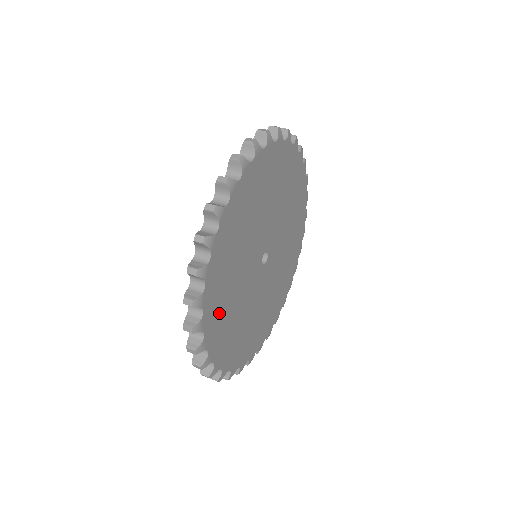
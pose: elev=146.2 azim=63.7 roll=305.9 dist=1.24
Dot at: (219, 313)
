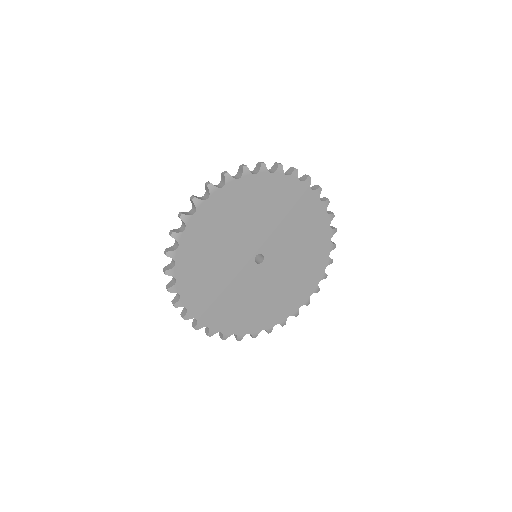
Dot at: (227, 316)
